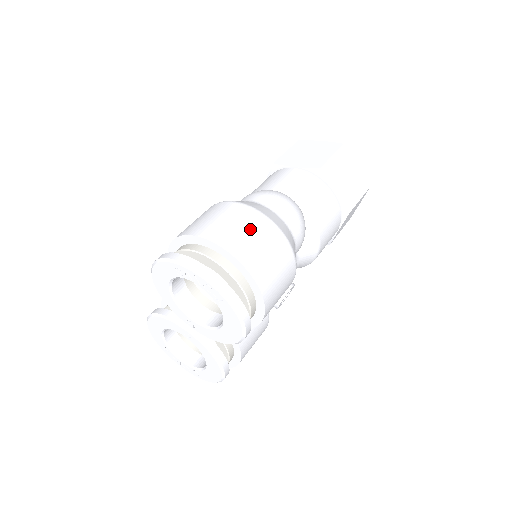
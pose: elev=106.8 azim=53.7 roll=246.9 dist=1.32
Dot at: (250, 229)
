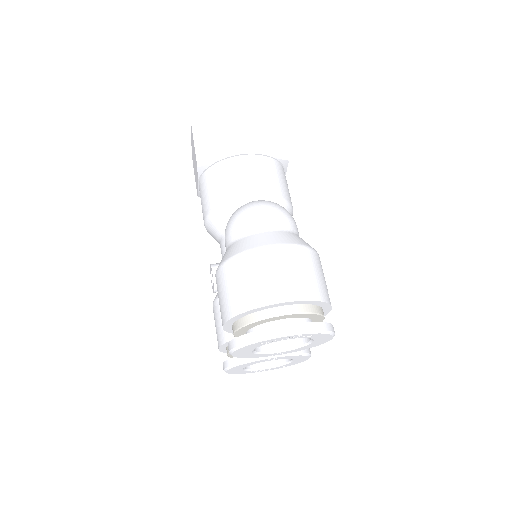
Dot at: (283, 267)
